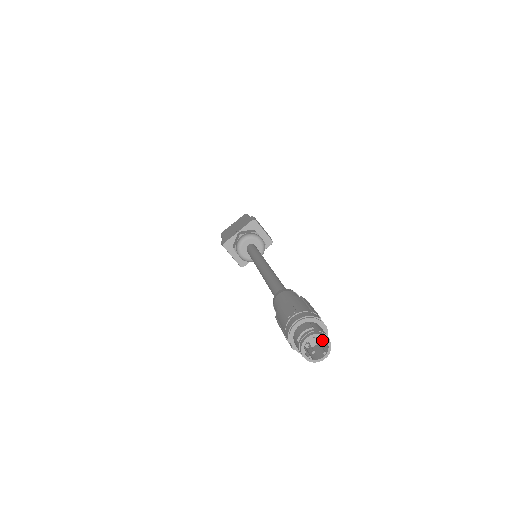
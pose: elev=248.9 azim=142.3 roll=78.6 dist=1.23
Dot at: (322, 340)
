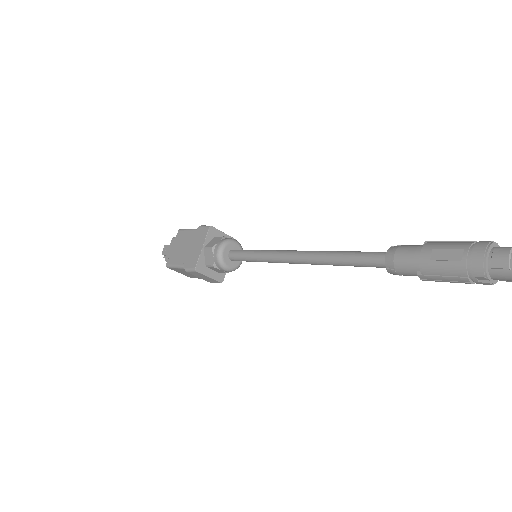
Dot at: occluded
